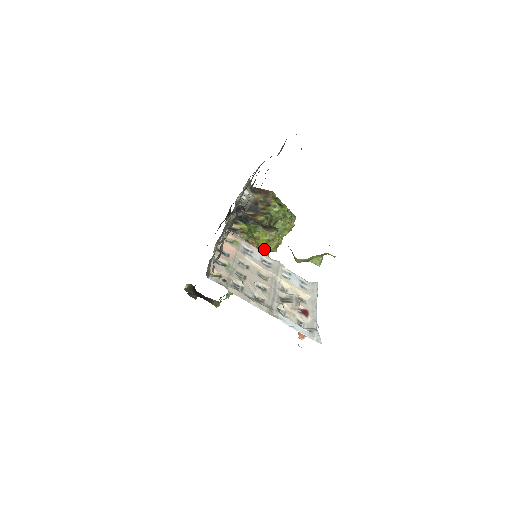
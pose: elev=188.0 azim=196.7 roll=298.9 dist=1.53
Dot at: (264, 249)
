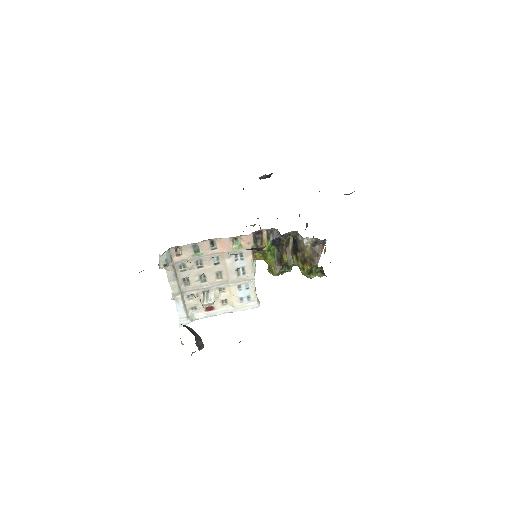
Dot at: occluded
